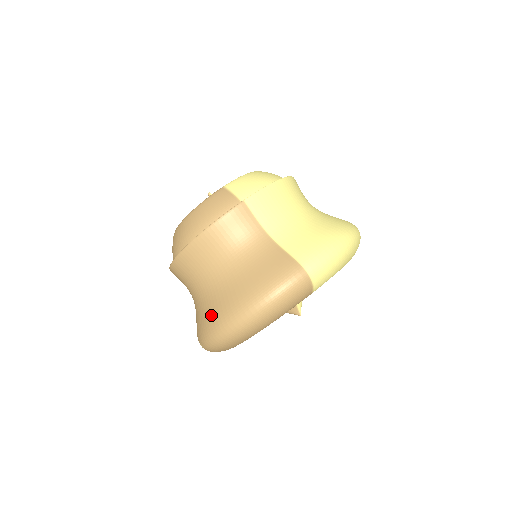
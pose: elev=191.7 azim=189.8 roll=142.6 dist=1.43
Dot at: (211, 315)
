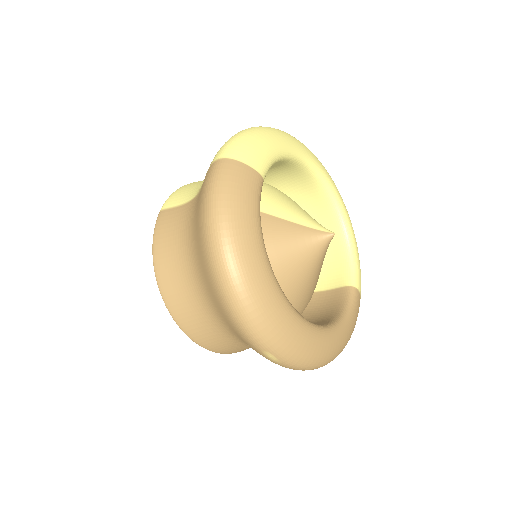
Dot at: (215, 299)
